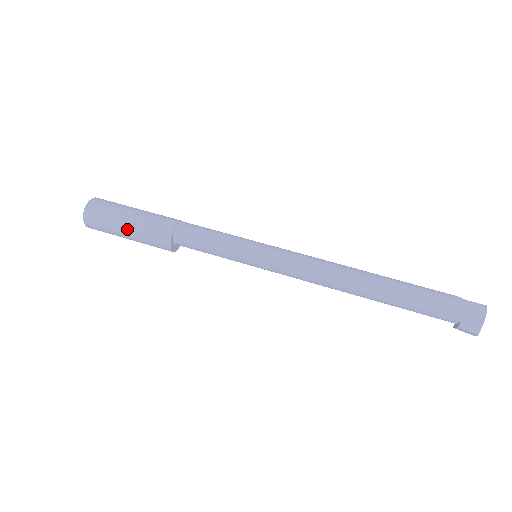
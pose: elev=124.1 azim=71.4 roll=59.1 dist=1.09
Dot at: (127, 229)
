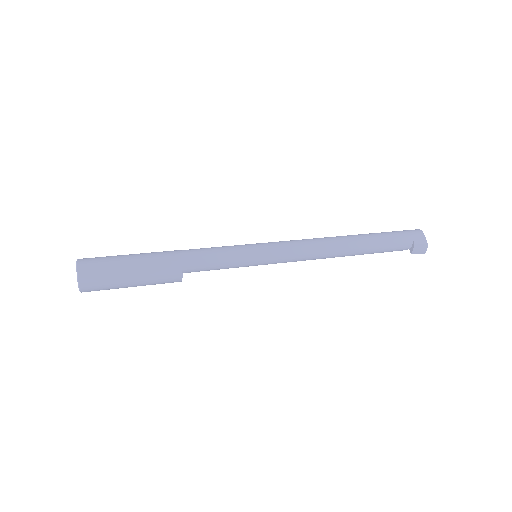
Dot at: (132, 264)
